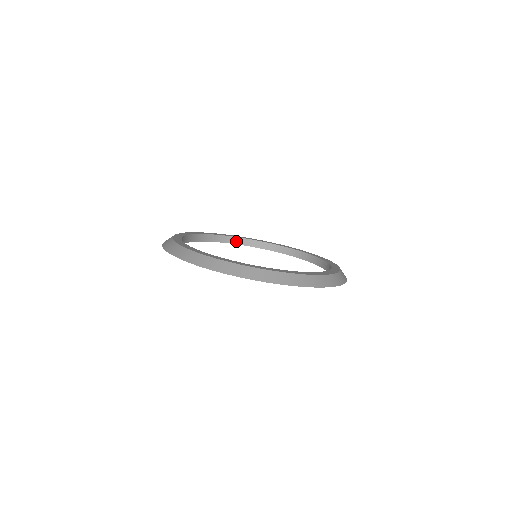
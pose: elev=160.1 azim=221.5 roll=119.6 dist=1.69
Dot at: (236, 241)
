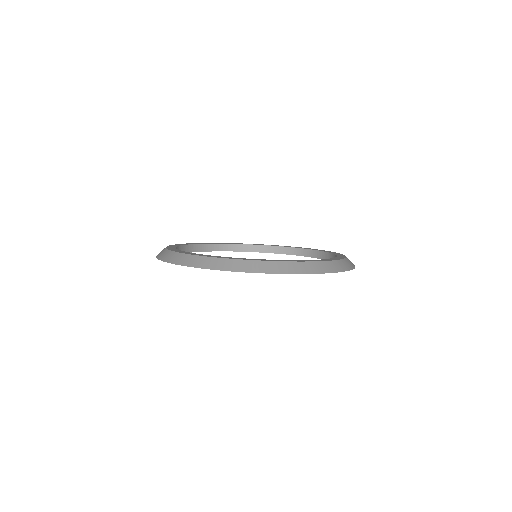
Dot at: (206, 248)
